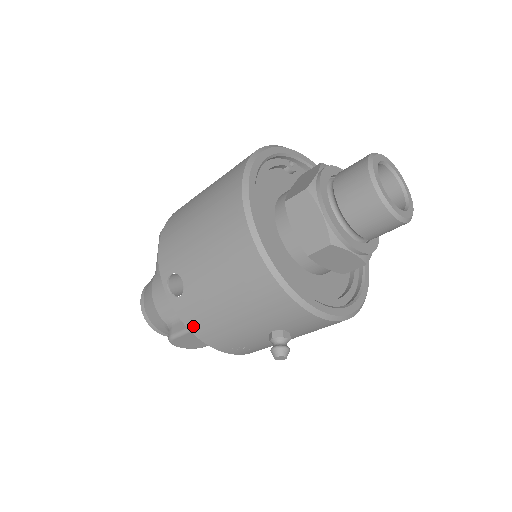
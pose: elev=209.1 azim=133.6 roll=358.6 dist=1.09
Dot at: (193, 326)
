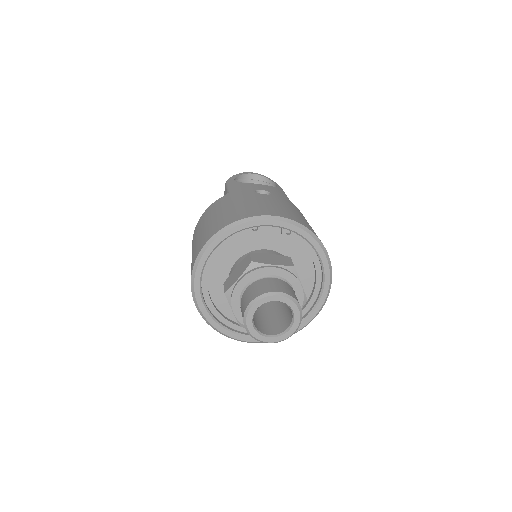
Dot at: occluded
